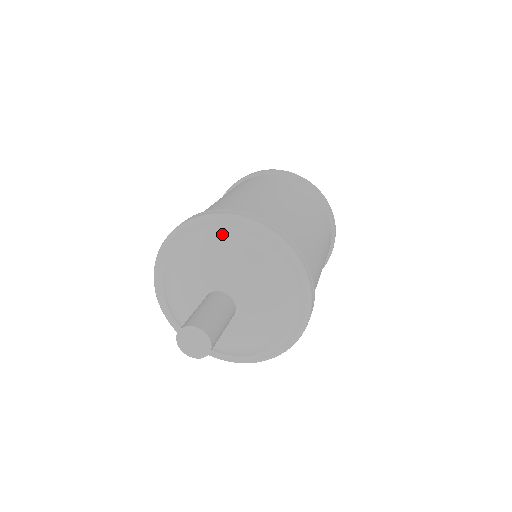
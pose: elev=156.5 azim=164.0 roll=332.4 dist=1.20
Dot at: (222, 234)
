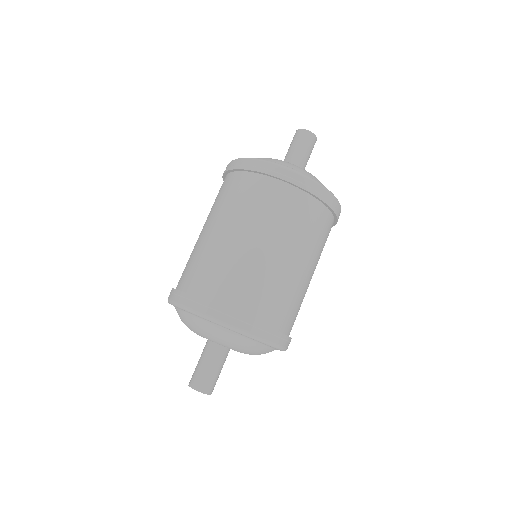
Dot at: (210, 326)
